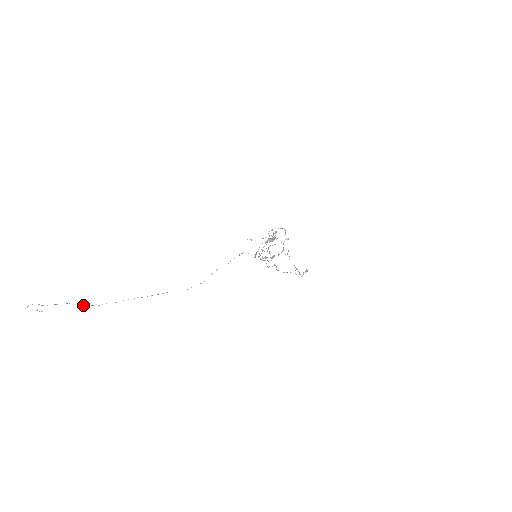
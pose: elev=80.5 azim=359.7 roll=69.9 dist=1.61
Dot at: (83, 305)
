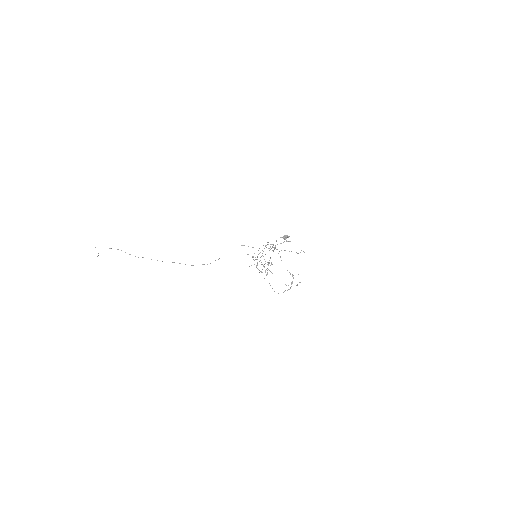
Dot at: (129, 254)
